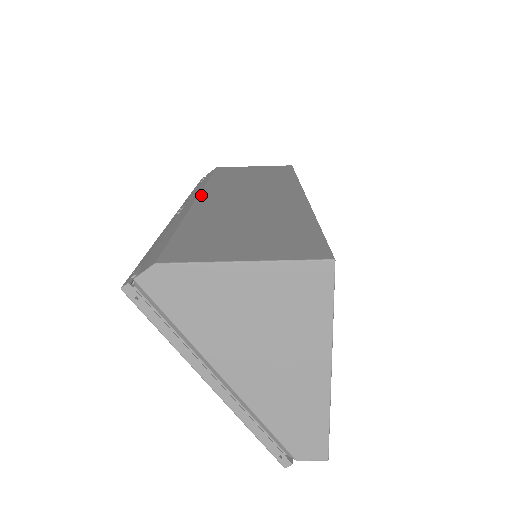
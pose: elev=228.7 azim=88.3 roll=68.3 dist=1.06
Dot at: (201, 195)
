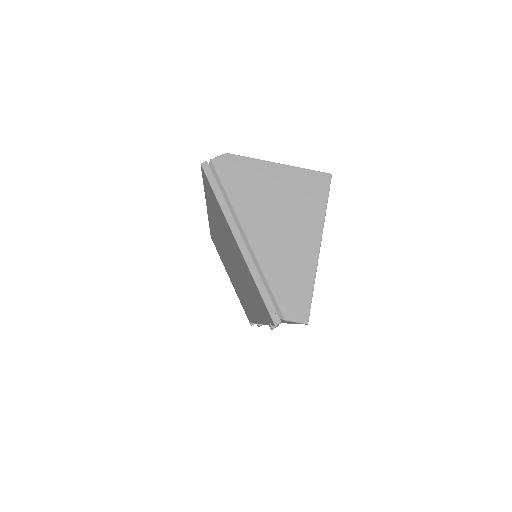
Dot at: occluded
